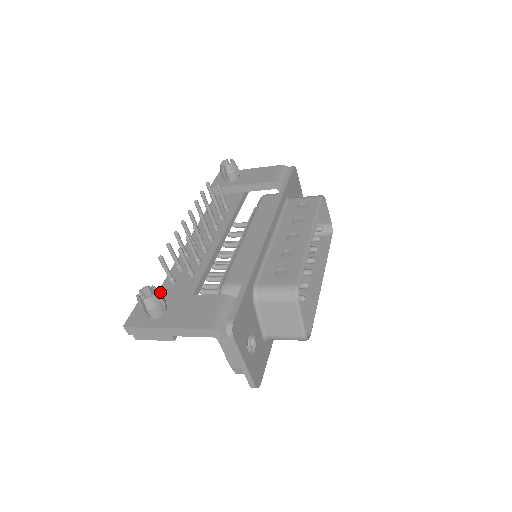
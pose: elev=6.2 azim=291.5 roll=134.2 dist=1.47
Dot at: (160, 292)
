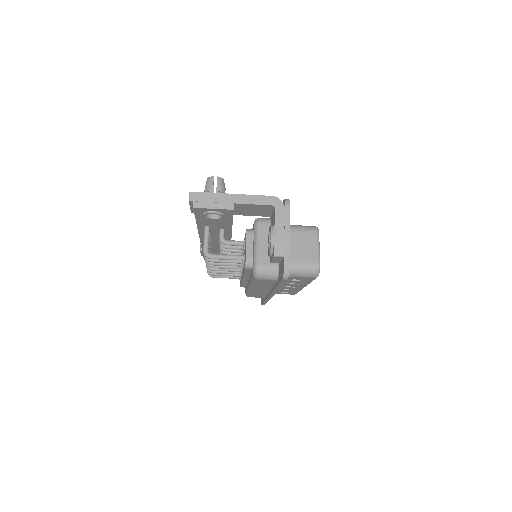
Dot at: occluded
